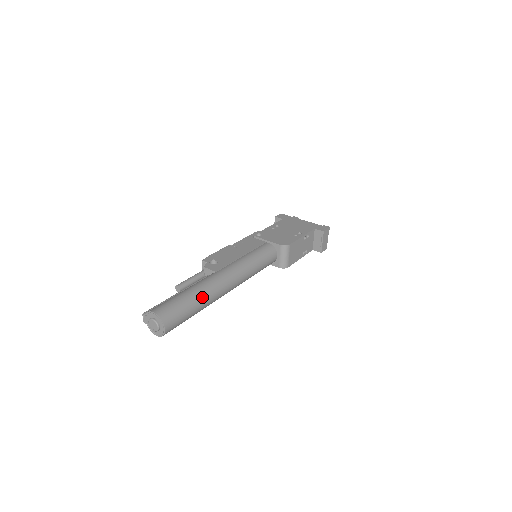
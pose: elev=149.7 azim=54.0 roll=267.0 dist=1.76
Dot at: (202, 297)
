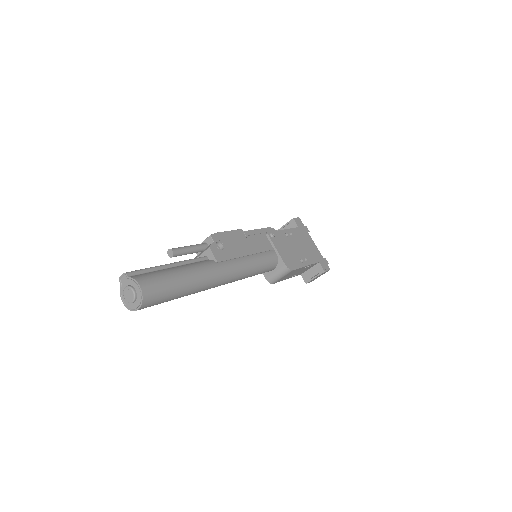
Dot at: (192, 288)
